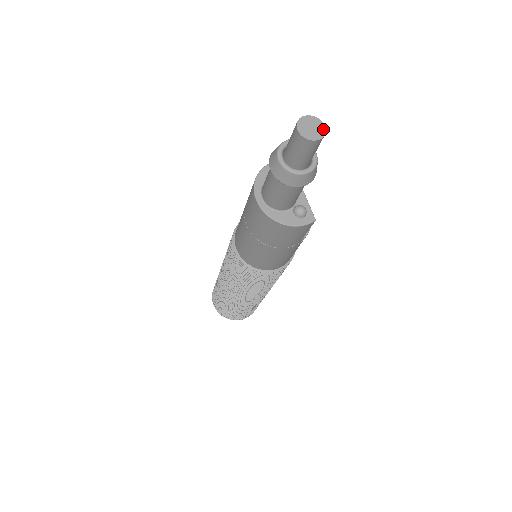
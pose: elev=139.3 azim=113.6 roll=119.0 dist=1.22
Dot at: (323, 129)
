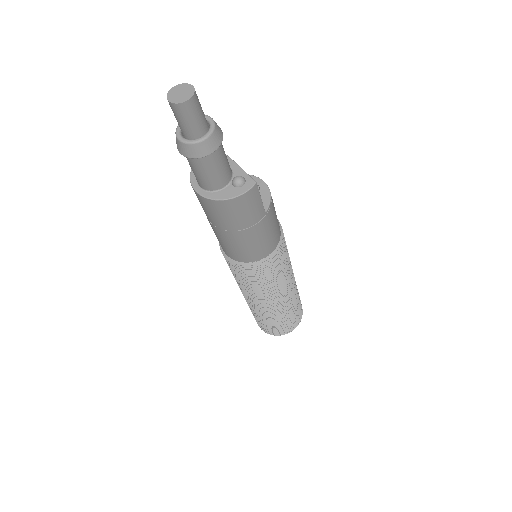
Dot at: (192, 89)
